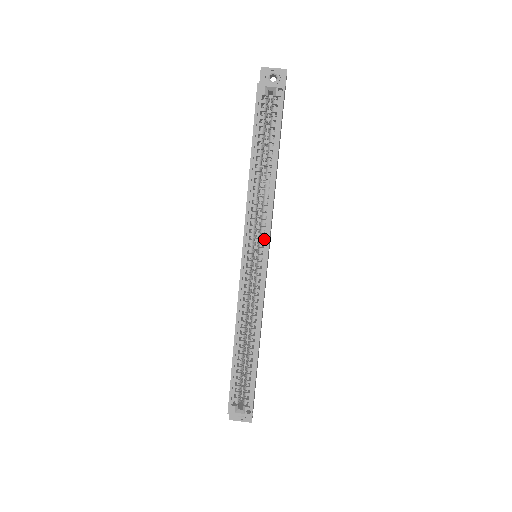
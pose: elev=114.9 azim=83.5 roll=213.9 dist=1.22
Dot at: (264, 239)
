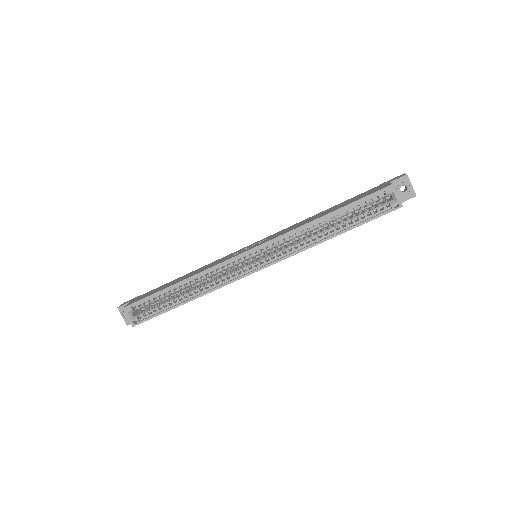
Dot at: occluded
